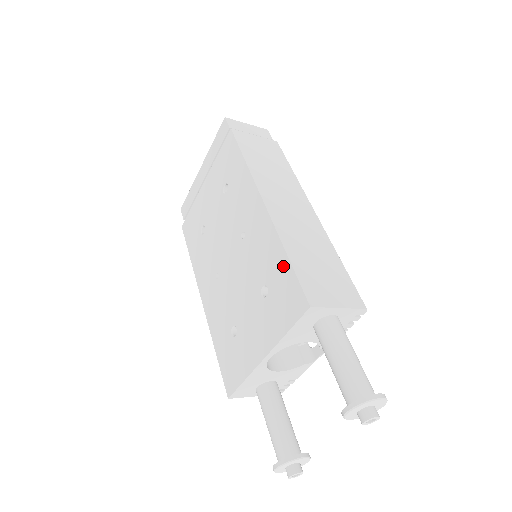
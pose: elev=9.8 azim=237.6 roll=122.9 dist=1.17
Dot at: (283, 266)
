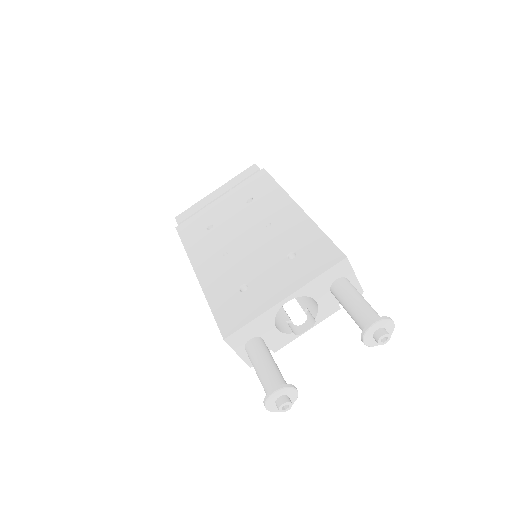
Dot at: (318, 238)
